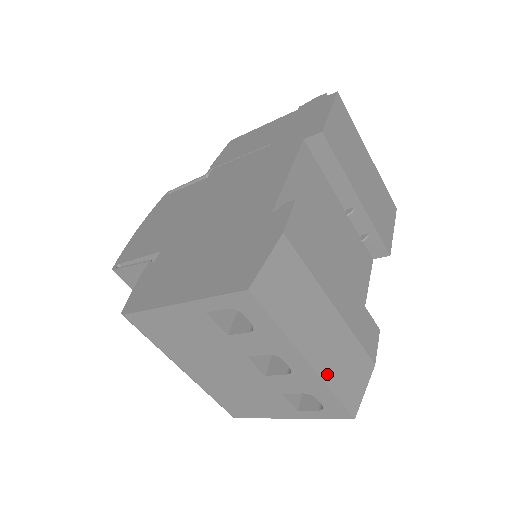
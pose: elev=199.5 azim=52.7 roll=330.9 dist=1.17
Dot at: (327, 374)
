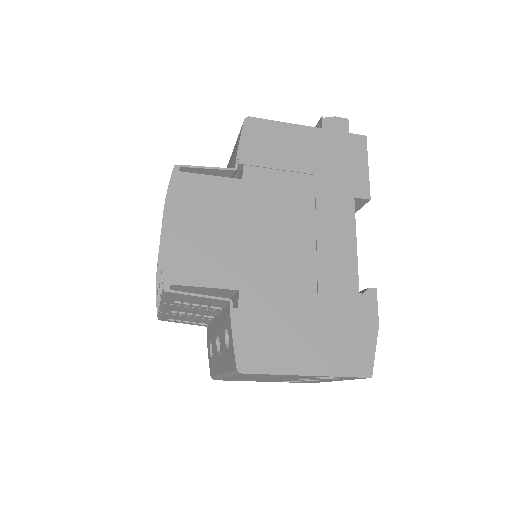
Dot at: occluded
